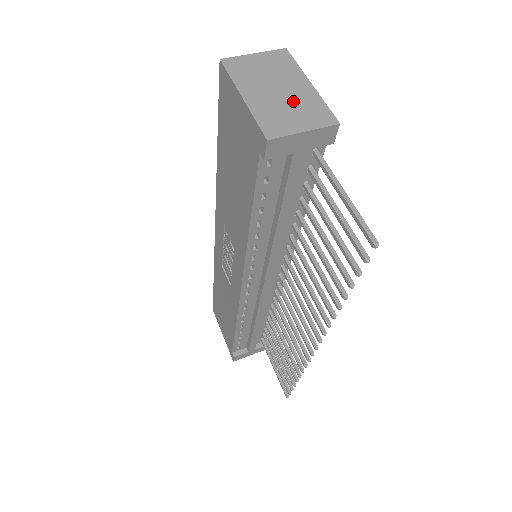
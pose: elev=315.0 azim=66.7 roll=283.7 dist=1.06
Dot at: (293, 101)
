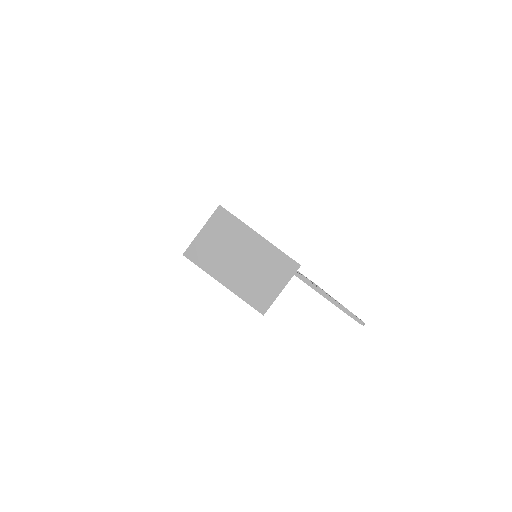
Dot at: (258, 265)
